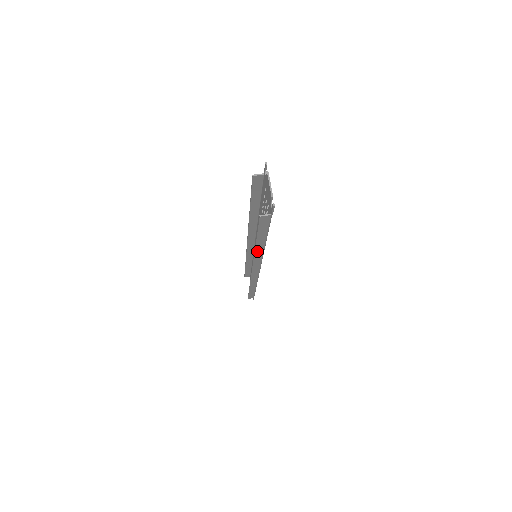
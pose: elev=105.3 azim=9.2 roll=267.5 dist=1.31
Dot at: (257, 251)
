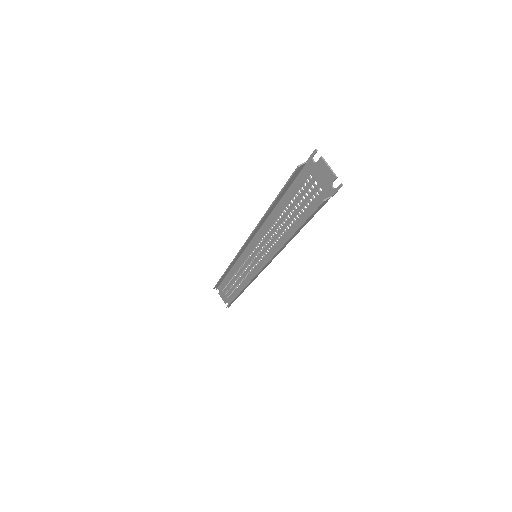
Dot at: (285, 245)
